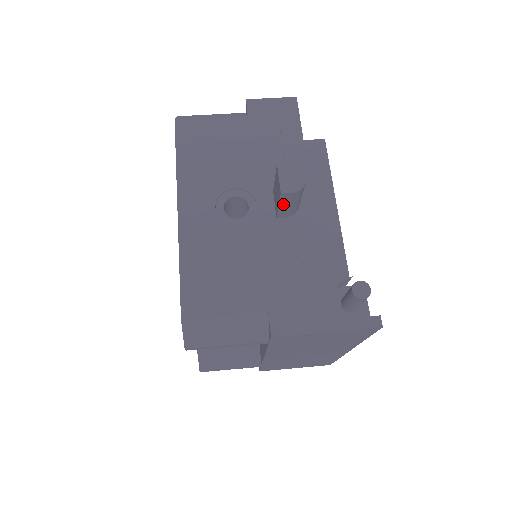
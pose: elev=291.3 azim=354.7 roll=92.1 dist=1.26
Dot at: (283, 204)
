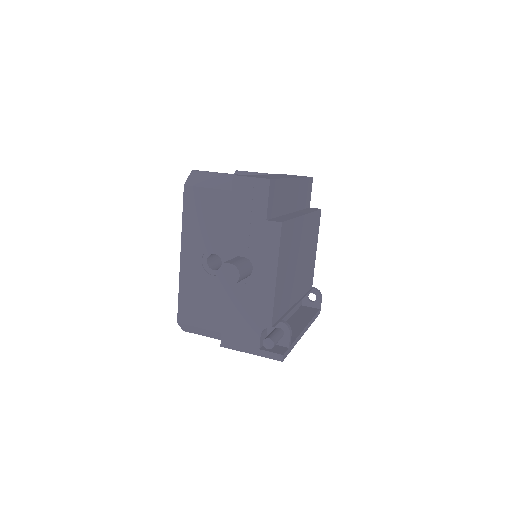
Dot at: occluded
